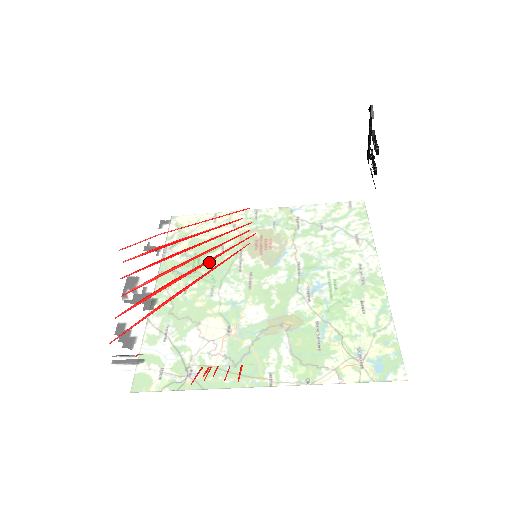
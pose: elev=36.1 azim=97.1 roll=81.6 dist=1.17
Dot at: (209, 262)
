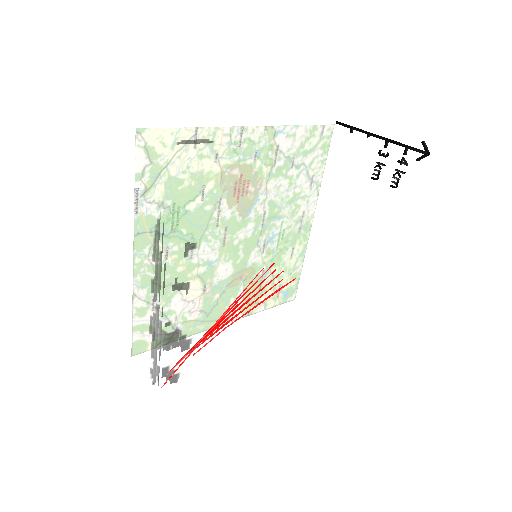
Dot at: (232, 294)
